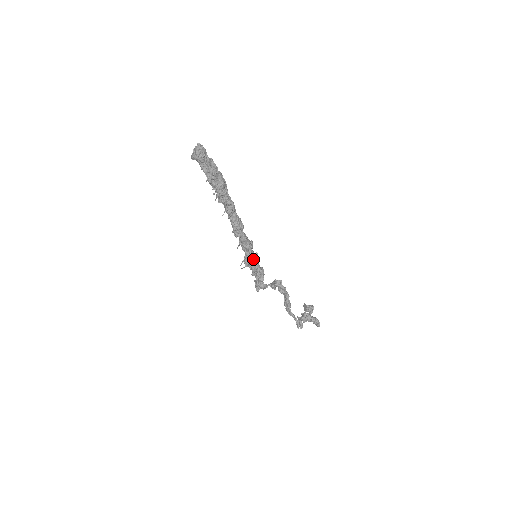
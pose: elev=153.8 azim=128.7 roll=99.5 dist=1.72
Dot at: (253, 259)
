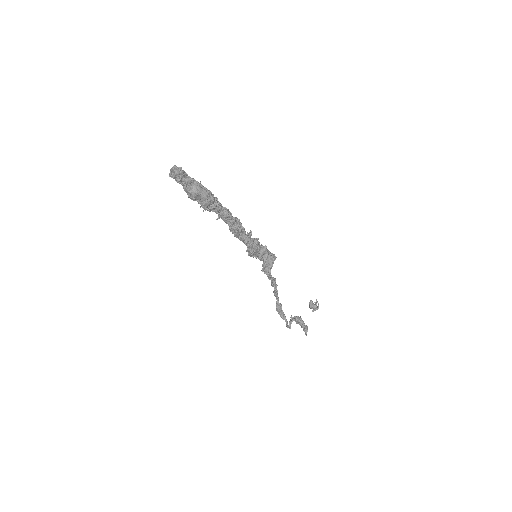
Dot at: (259, 252)
